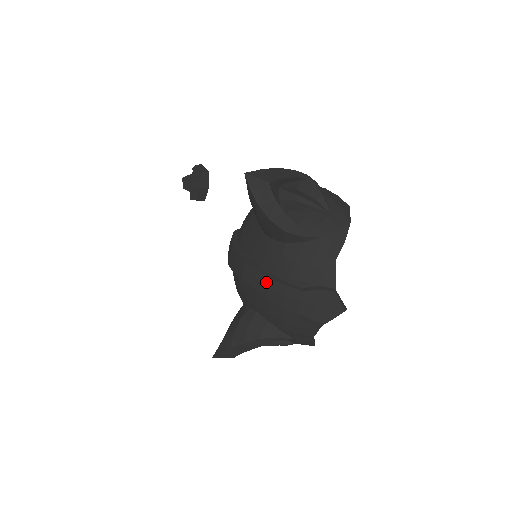
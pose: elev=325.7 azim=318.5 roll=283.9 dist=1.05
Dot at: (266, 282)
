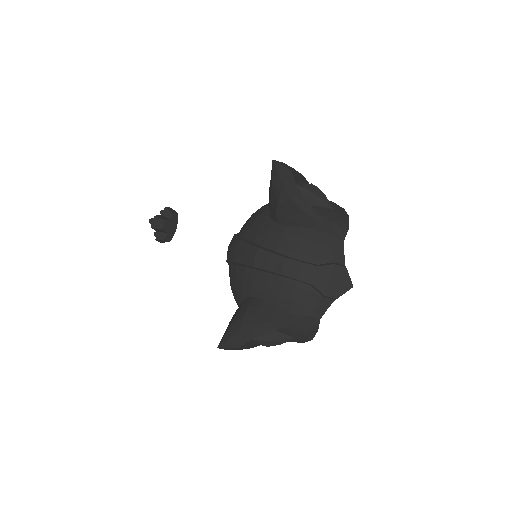
Dot at: (281, 262)
